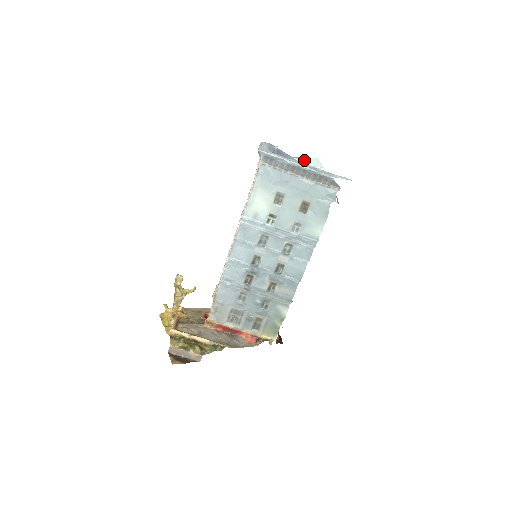
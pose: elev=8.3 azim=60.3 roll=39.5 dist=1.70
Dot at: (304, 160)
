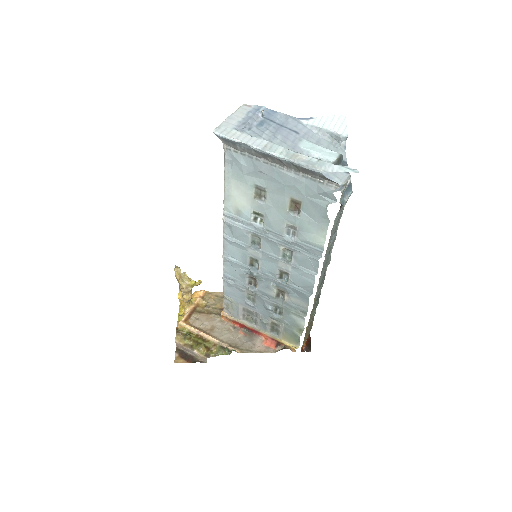
Dot at: (318, 122)
